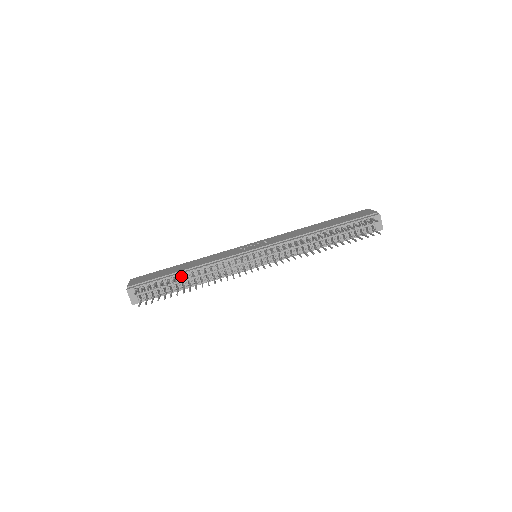
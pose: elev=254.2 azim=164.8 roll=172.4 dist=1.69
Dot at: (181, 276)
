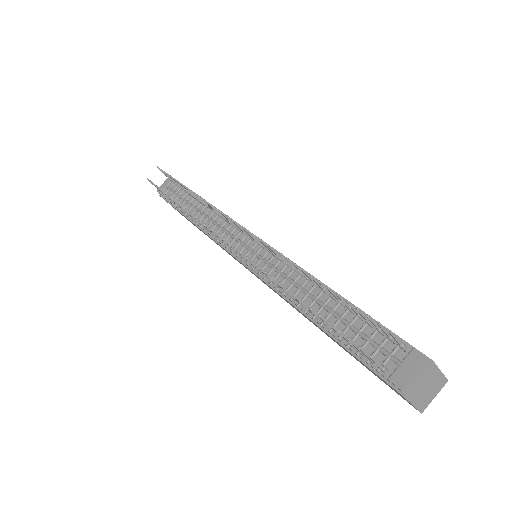
Dot at: occluded
